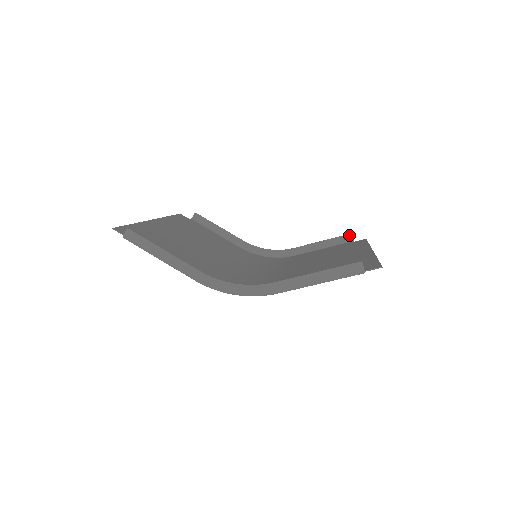
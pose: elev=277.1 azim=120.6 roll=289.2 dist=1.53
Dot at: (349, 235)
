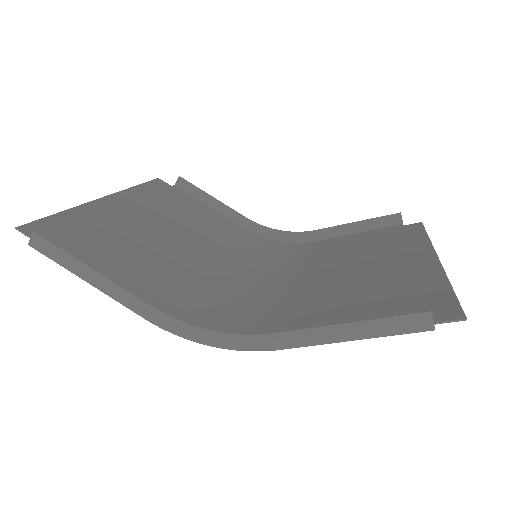
Dot at: (397, 215)
